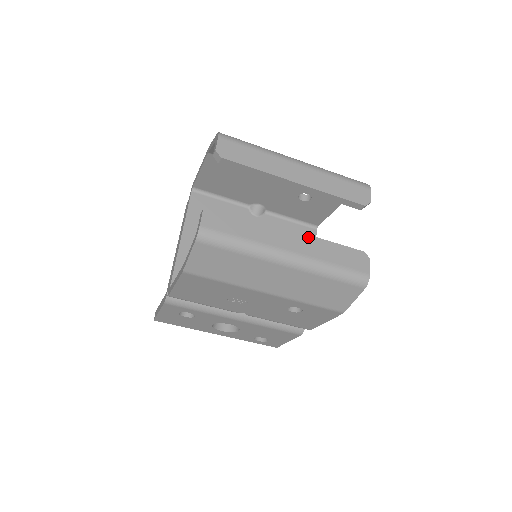
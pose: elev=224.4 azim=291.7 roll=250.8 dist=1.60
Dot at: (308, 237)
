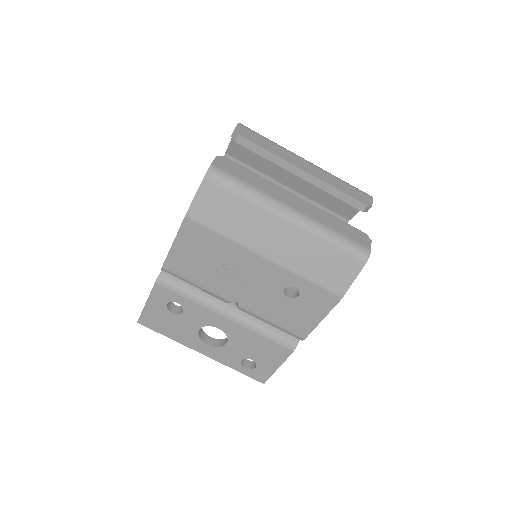
Dot at: (312, 205)
